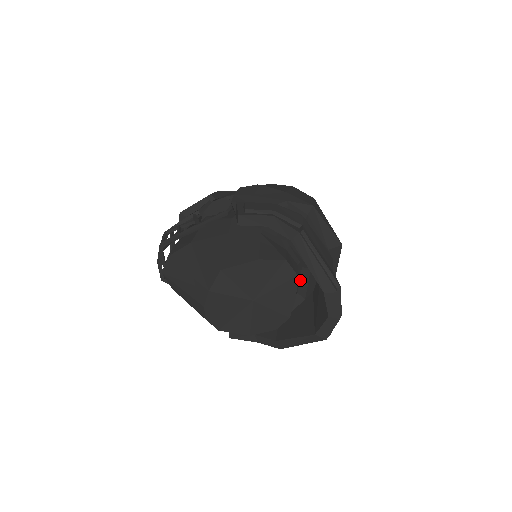
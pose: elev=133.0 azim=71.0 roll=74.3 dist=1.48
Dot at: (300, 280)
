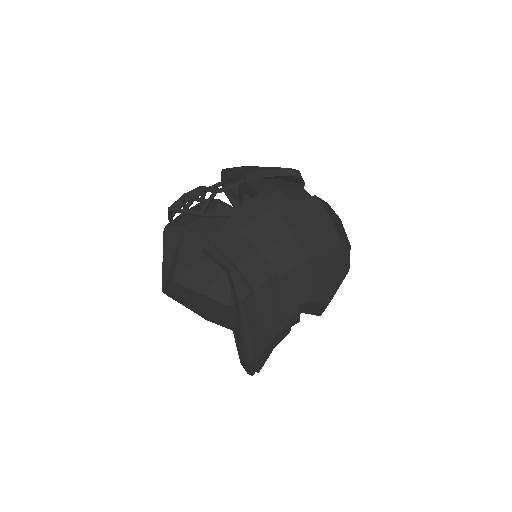
Dot at: occluded
